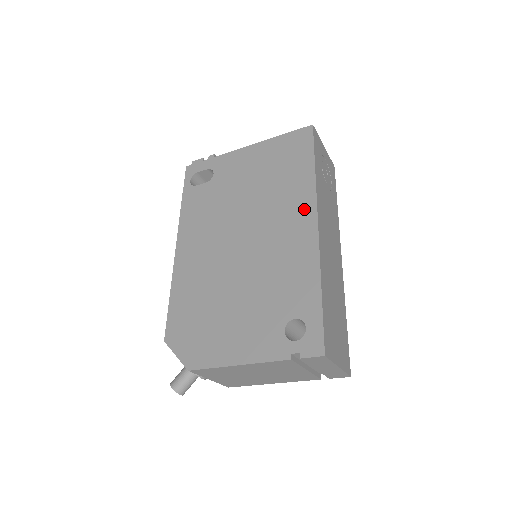
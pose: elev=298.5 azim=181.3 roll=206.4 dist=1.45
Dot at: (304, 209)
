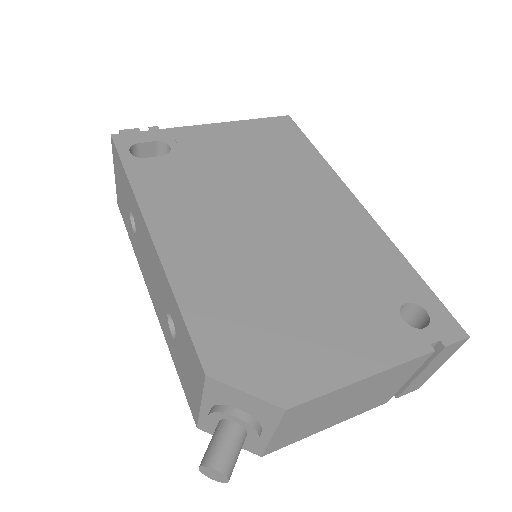
Dot at: (334, 190)
